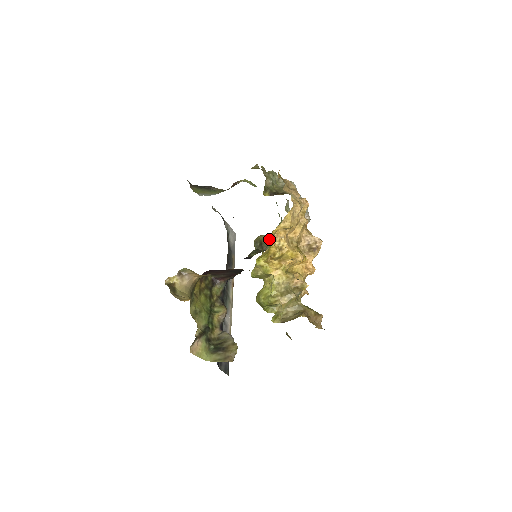
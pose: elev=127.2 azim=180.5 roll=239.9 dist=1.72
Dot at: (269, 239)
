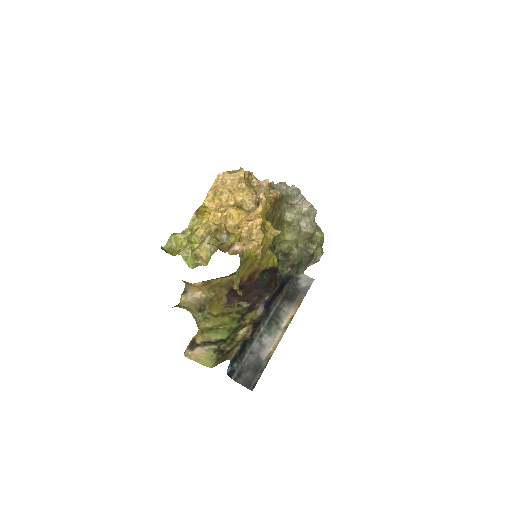
Dot at: (289, 246)
